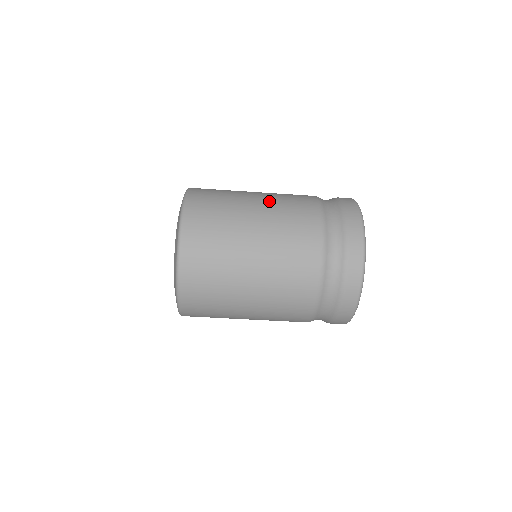
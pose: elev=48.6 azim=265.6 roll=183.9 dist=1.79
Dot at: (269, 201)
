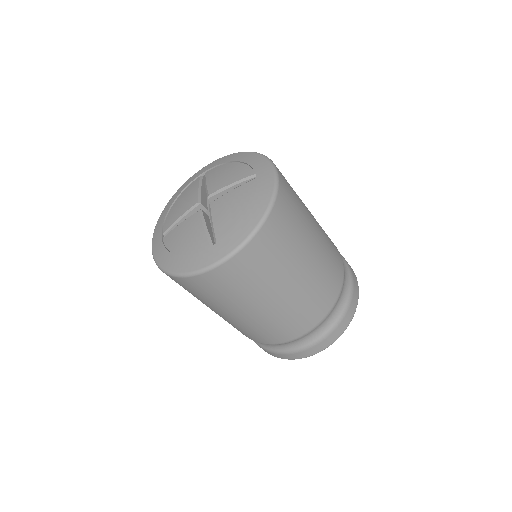
Dot at: (315, 271)
